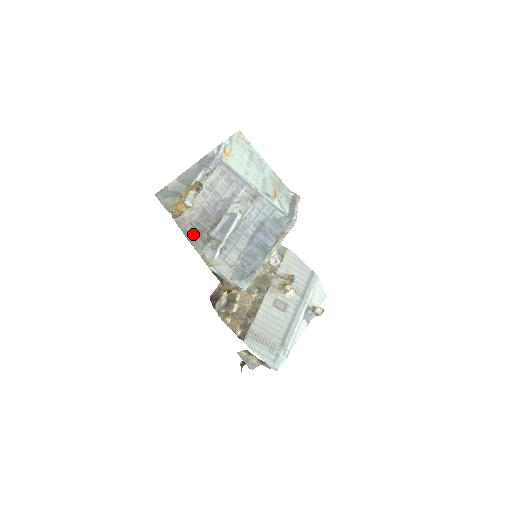
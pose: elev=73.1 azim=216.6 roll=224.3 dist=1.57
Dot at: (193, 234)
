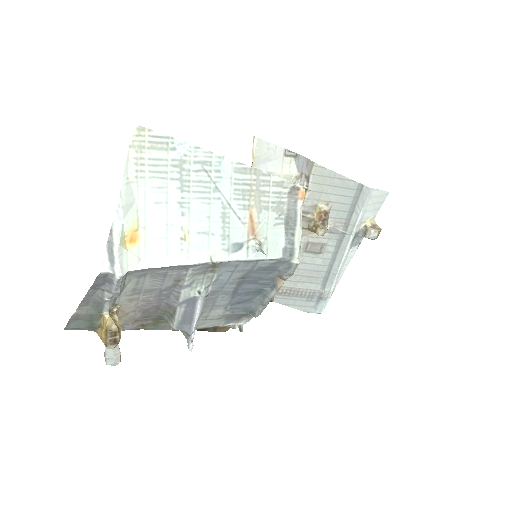
Dot at: (148, 324)
